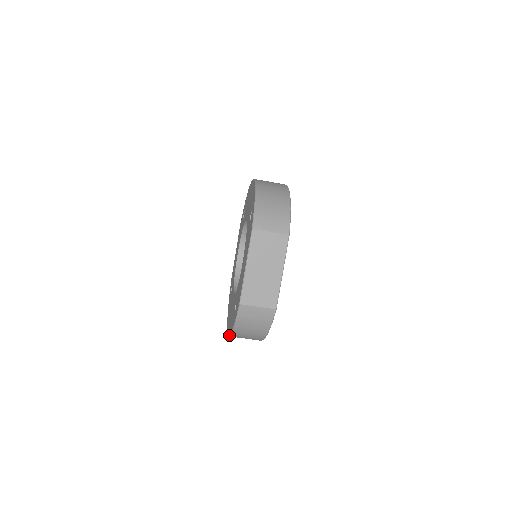
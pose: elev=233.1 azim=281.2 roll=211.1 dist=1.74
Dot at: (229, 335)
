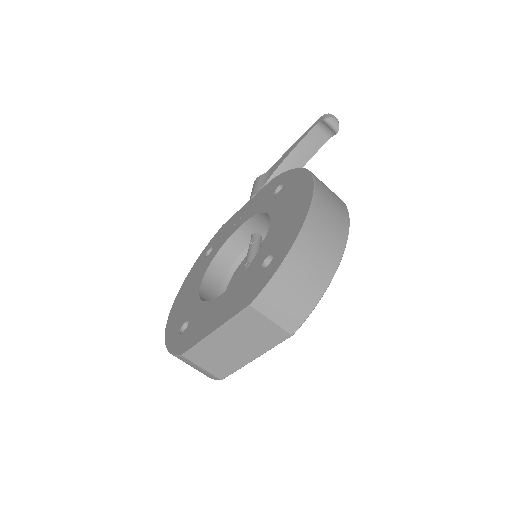
Dot at: (165, 332)
